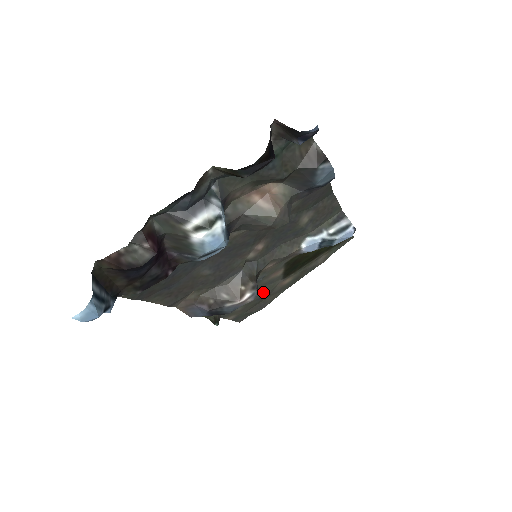
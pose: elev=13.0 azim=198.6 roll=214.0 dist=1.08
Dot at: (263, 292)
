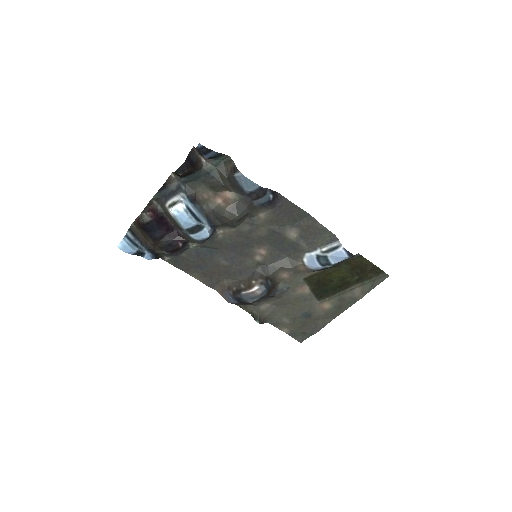
Dot at: (303, 309)
